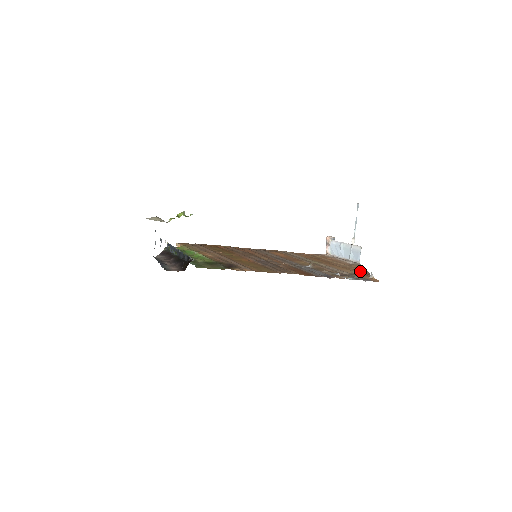
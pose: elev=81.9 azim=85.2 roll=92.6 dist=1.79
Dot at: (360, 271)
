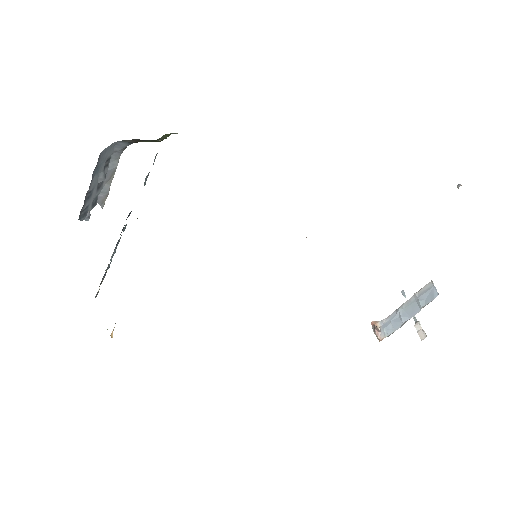
Dot at: occluded
